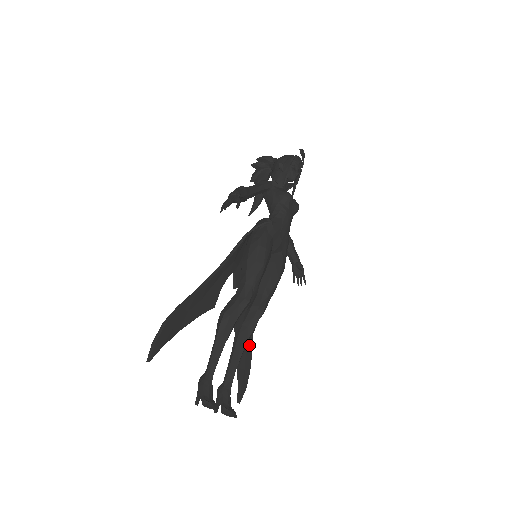
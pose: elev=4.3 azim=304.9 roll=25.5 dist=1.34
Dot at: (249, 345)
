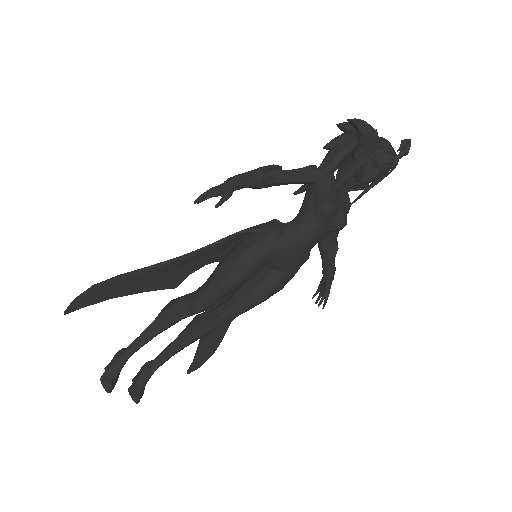
Dot at: (221, 332)
